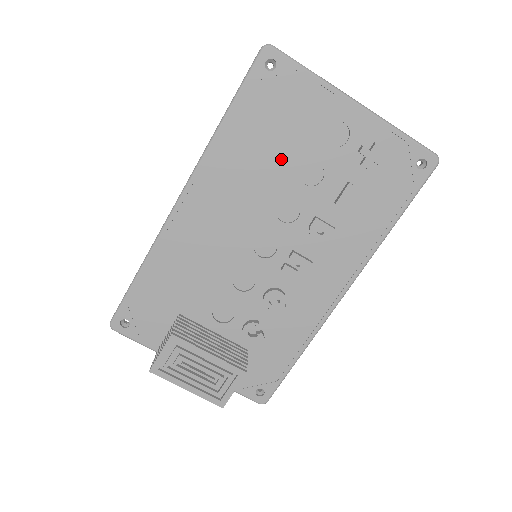
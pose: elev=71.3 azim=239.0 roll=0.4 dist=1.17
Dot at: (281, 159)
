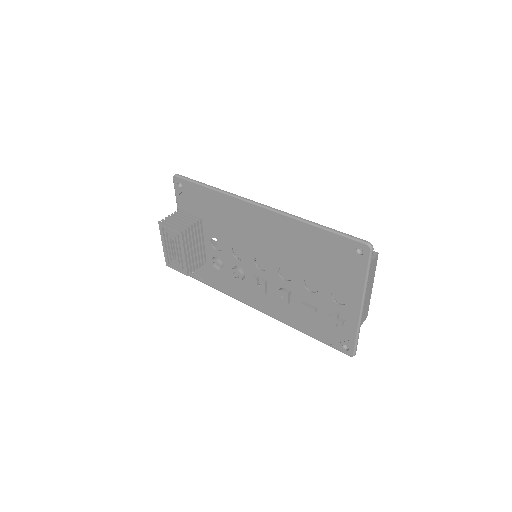
Dot at: (310, 266)
